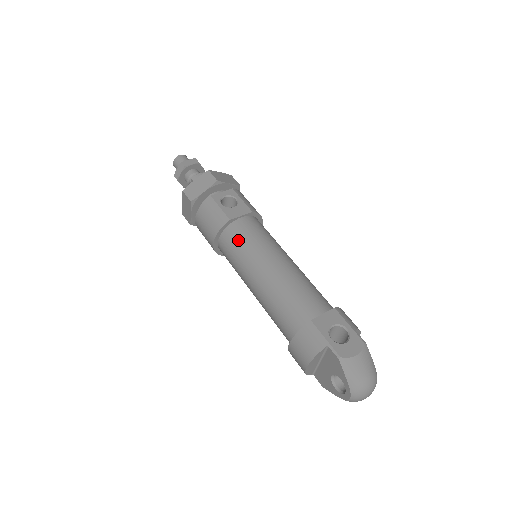
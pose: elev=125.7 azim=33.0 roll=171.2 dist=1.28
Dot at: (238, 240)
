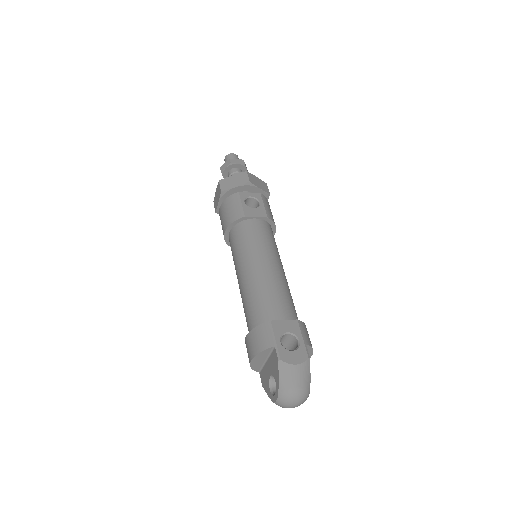
Dot at: (244, 235)
